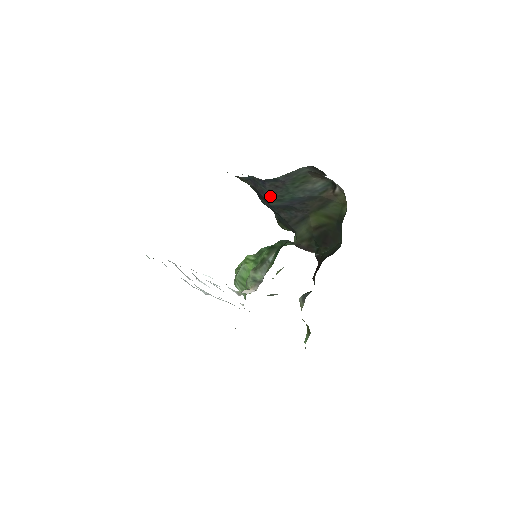
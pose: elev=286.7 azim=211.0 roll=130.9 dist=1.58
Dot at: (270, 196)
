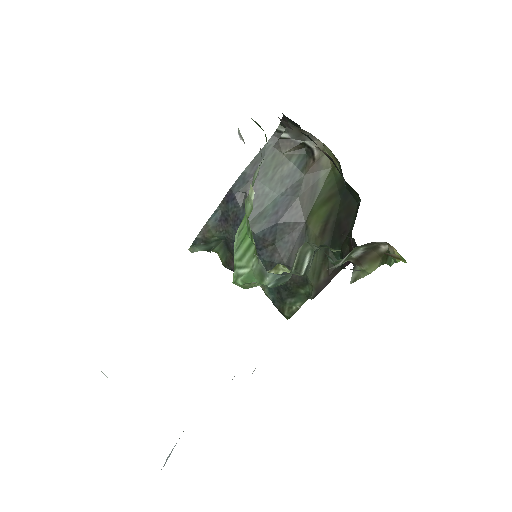
Dot at: occluded
